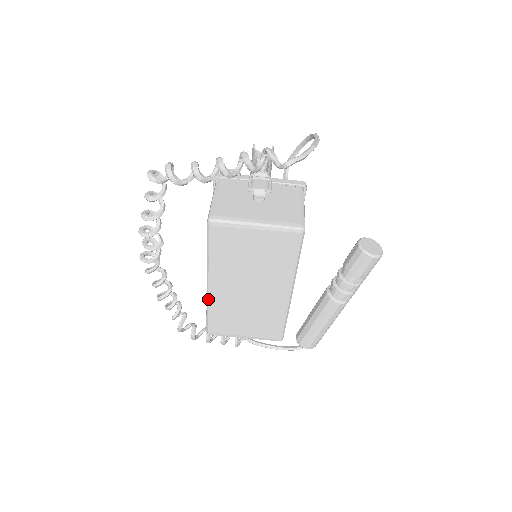
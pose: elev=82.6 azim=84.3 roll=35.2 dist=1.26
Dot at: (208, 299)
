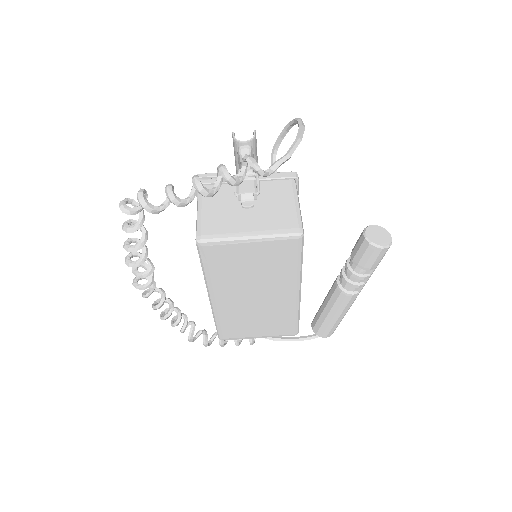
Dot at: (213, 311)
